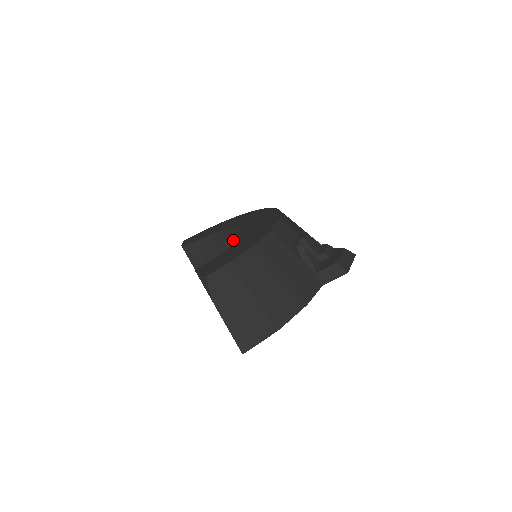
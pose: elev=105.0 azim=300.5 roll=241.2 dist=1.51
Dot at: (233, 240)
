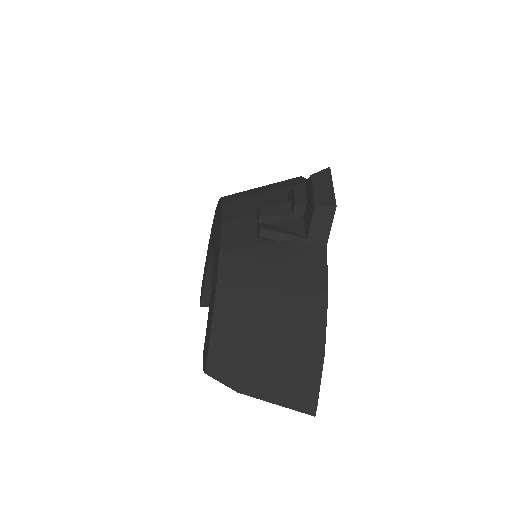
Dot at: occluded
